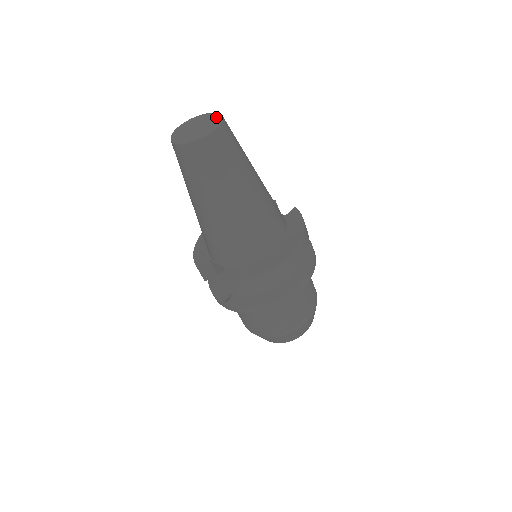
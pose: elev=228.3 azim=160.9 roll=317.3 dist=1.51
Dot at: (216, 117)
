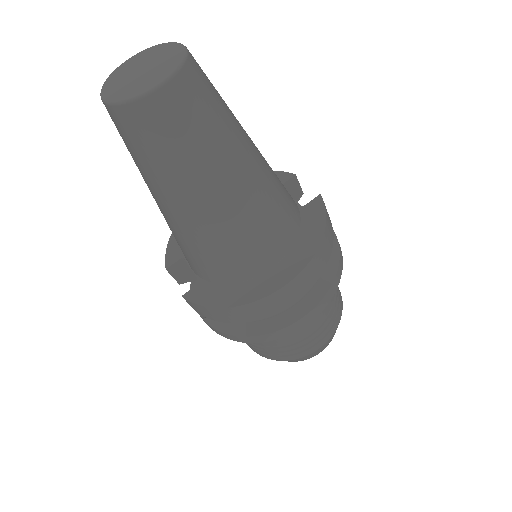
Dot at: (176, 54)
